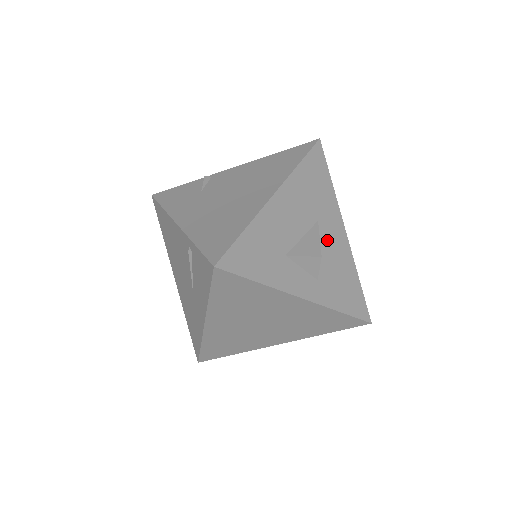
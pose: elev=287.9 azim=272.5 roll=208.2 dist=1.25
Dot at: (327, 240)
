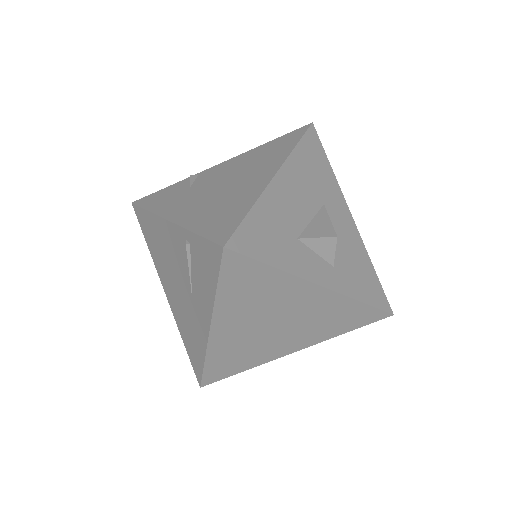
Dot at: (336, 225)
